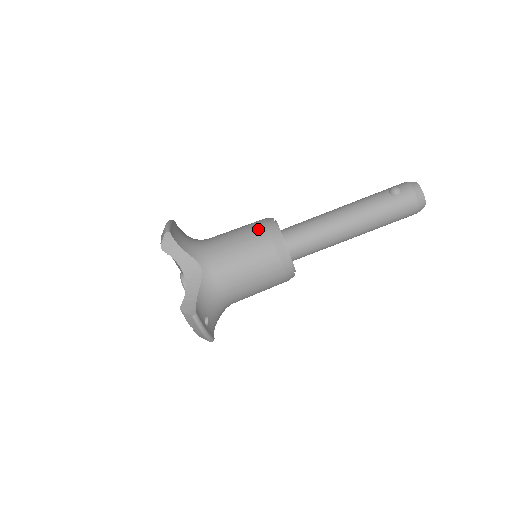
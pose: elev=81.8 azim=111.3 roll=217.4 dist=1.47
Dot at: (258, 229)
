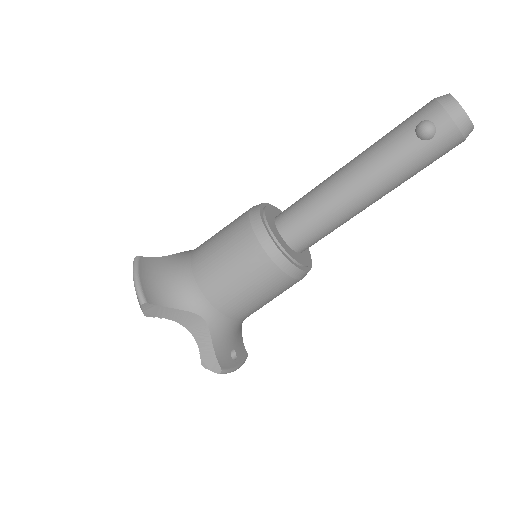
Dot at: (249, 250)
